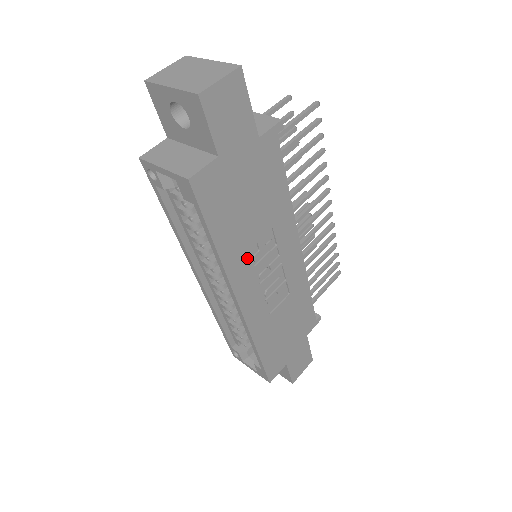
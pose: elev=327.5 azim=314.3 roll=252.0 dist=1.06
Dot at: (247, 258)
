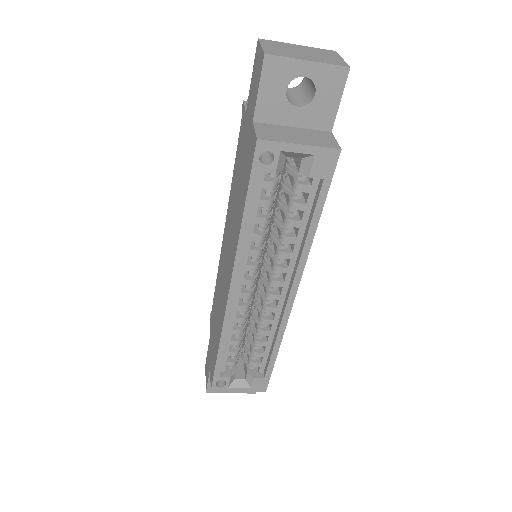
Dot at: occluded
